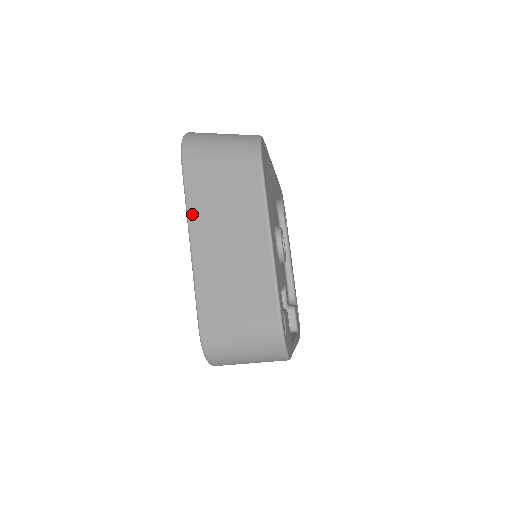
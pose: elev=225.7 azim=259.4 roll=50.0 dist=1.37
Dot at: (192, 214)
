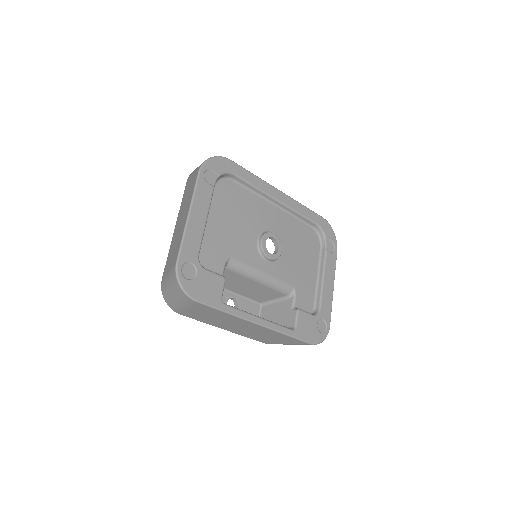
Dot at: occluded
